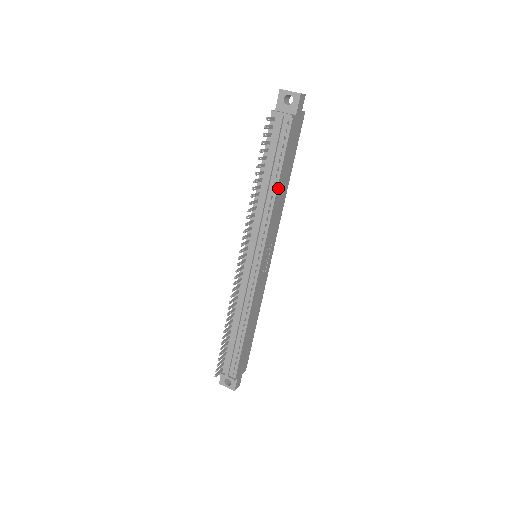
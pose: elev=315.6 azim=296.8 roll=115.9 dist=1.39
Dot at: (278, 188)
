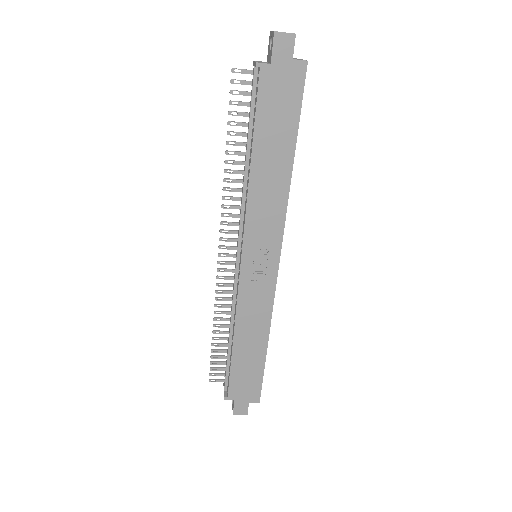
Dot at: (255, 166)
